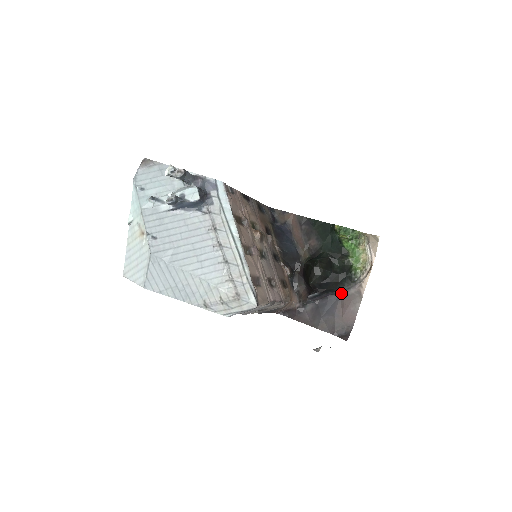
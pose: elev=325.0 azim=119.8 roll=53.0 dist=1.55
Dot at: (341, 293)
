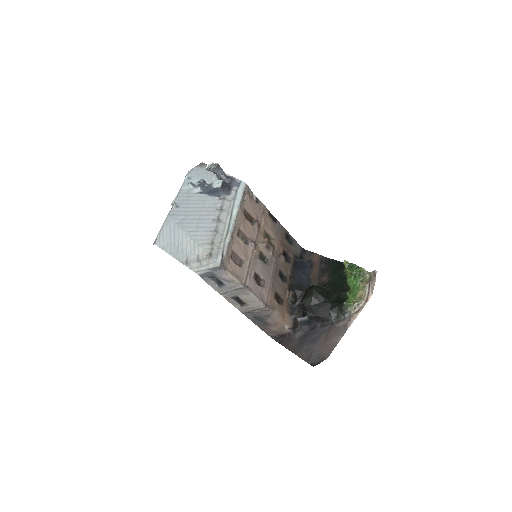
Dot at: (330, 325)
